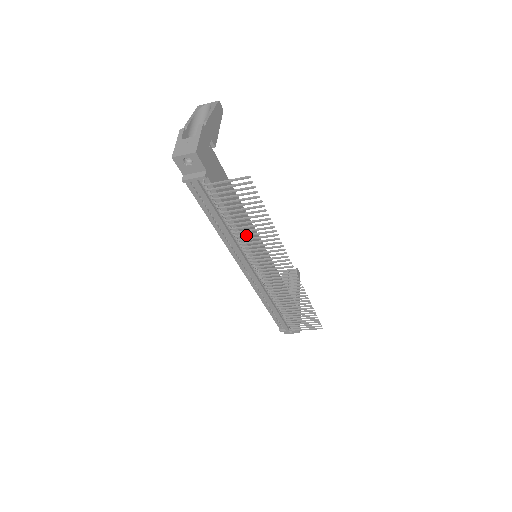
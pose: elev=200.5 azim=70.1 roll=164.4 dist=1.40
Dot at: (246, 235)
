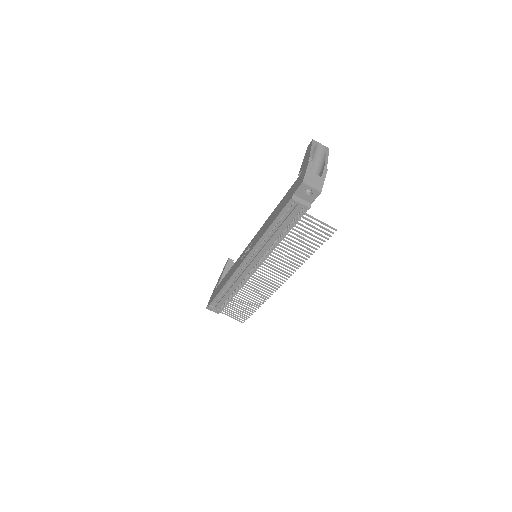
Dot at: (284, 251)
